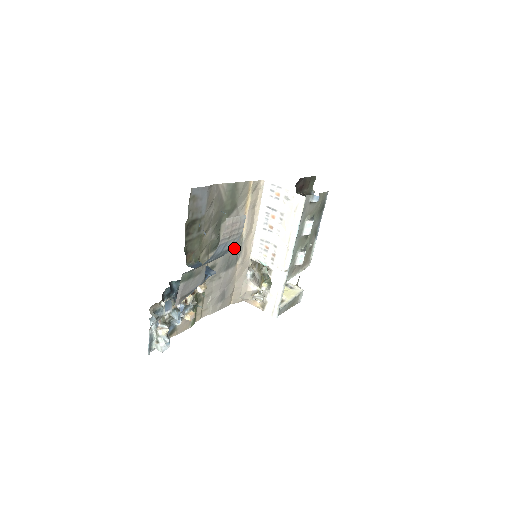
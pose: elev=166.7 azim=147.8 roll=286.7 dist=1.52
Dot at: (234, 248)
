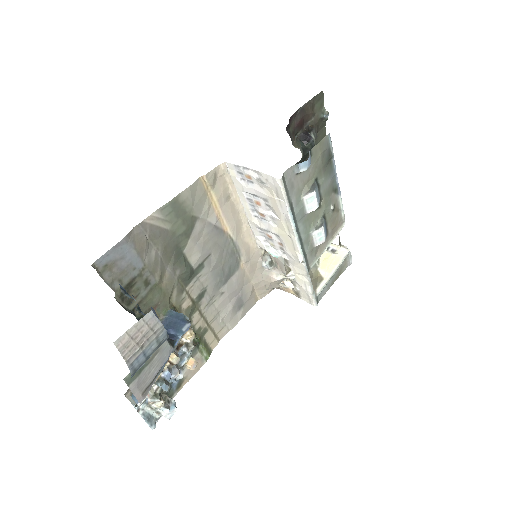
Dot at: (225, 255)
